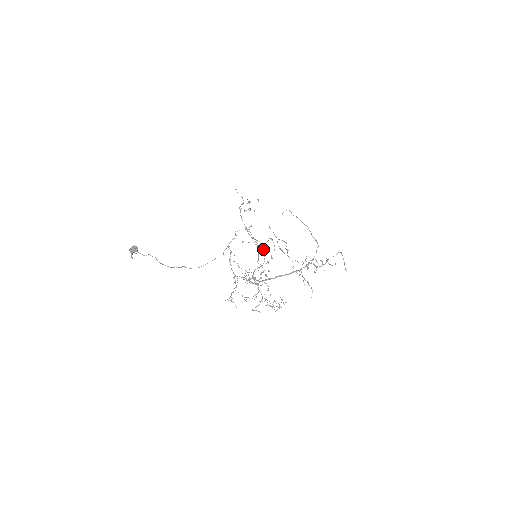
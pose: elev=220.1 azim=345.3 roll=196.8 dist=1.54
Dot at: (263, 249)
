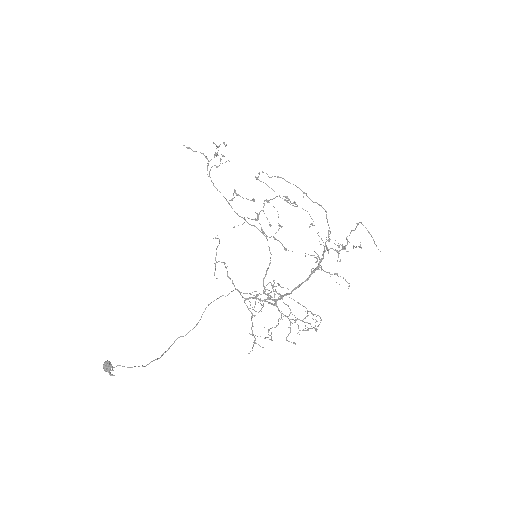
Dot at: (261, 232)
